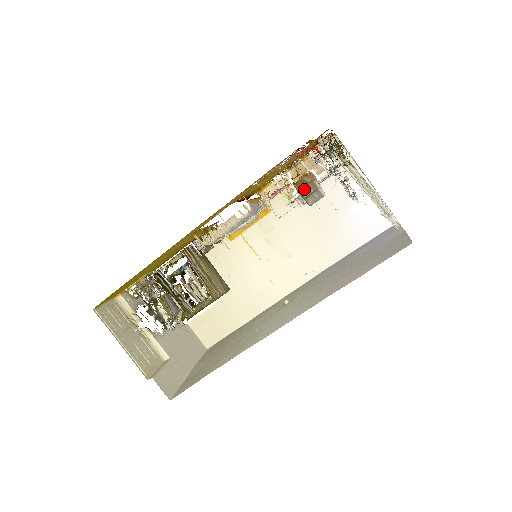
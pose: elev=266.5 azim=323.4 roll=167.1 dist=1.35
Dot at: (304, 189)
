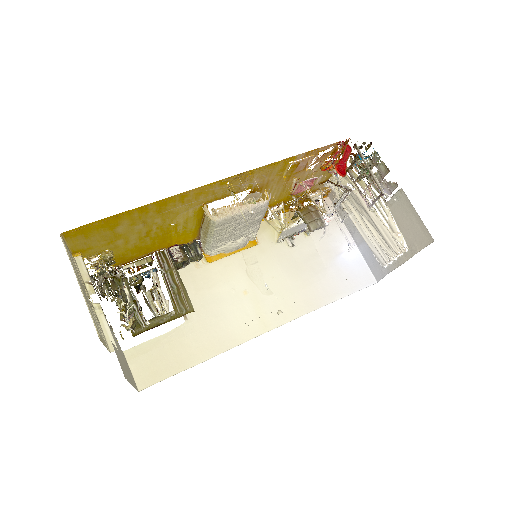
Dot at: (308, 215)
